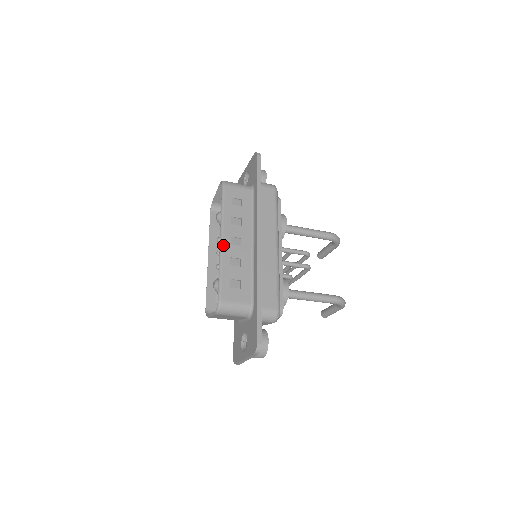
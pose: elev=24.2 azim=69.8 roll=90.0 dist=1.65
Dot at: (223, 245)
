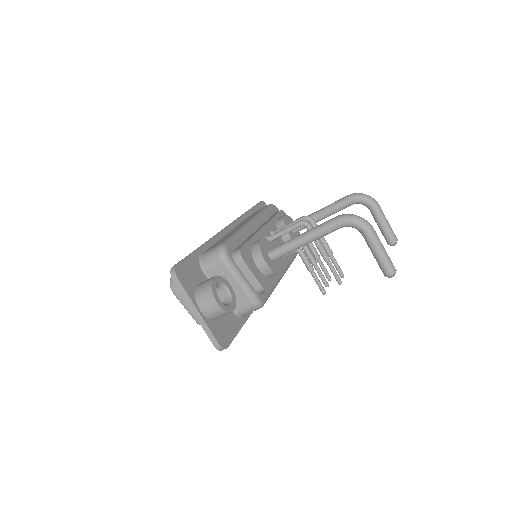
Dot at: occluded
